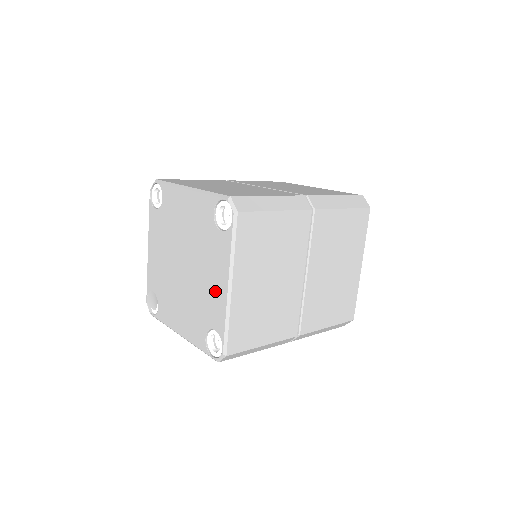
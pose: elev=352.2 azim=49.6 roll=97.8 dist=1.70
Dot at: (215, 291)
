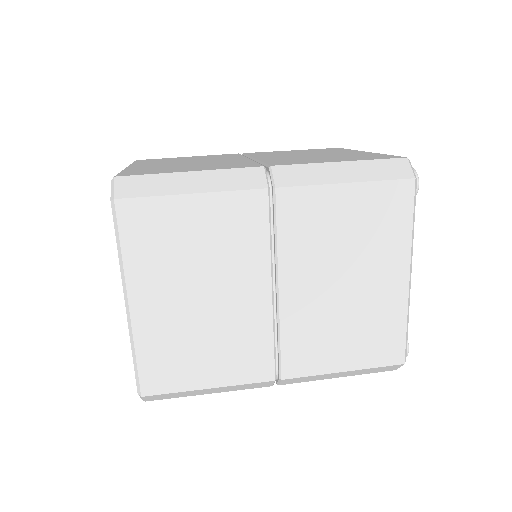
Dot at: occluded
